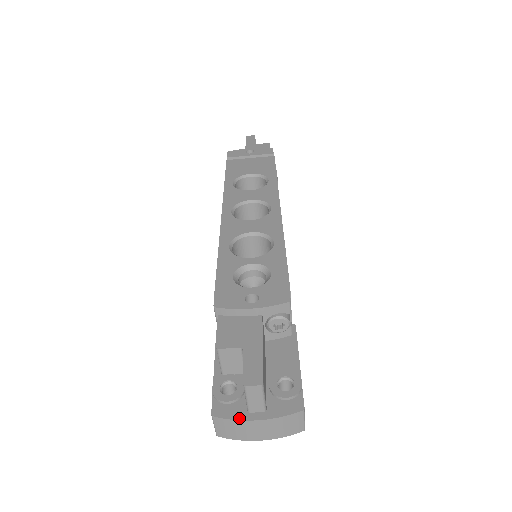
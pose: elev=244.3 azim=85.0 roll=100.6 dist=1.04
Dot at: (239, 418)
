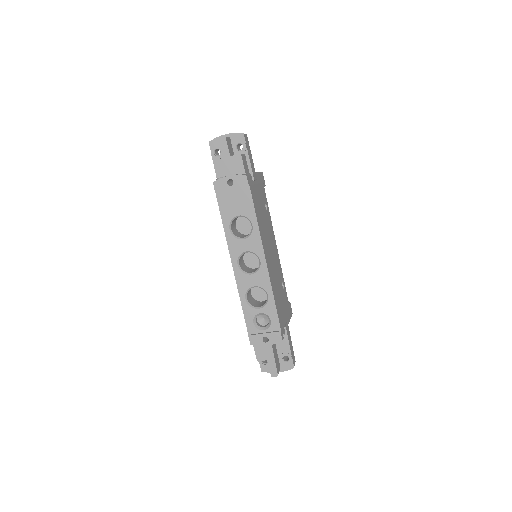
Dot at: occluded
